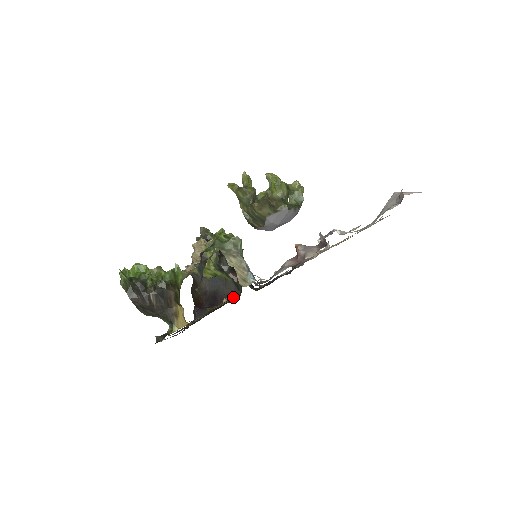
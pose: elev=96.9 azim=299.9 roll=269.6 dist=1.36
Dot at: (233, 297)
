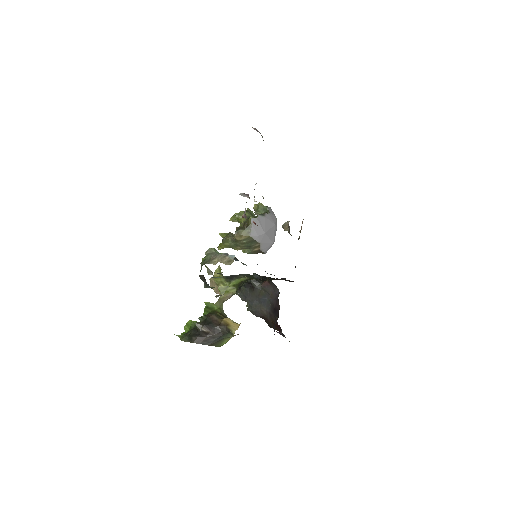
Dot at: occluded
